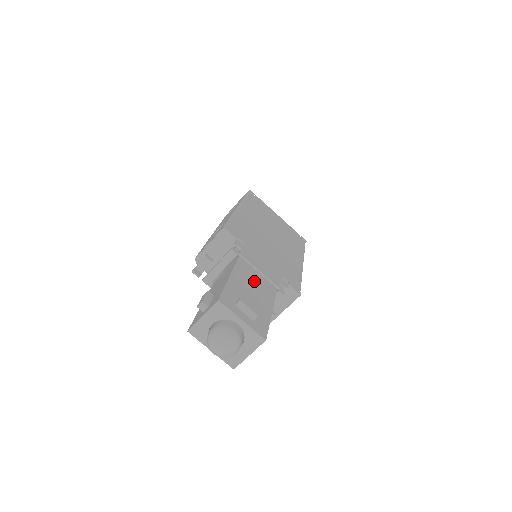
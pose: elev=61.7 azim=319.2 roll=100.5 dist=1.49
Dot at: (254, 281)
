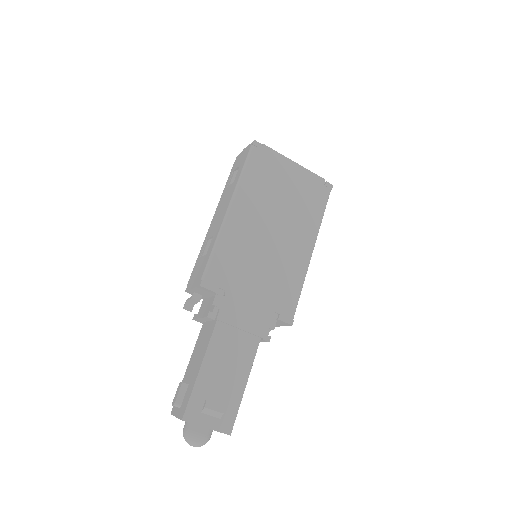
Dot at: (230, 351)
